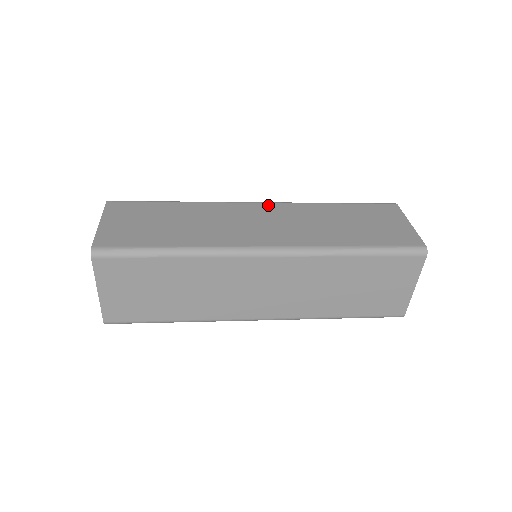
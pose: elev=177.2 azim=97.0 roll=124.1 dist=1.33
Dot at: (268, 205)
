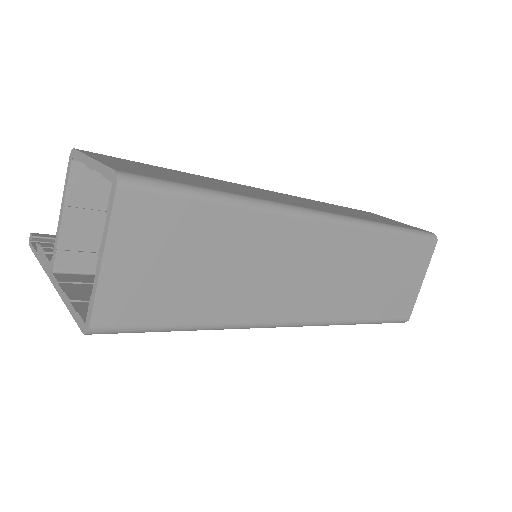
Dot at: (272, 191)
